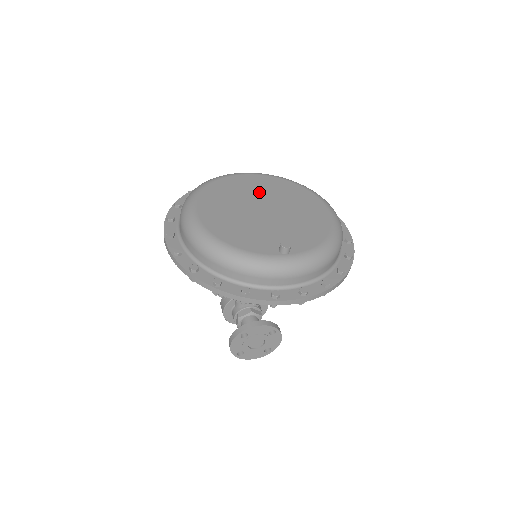
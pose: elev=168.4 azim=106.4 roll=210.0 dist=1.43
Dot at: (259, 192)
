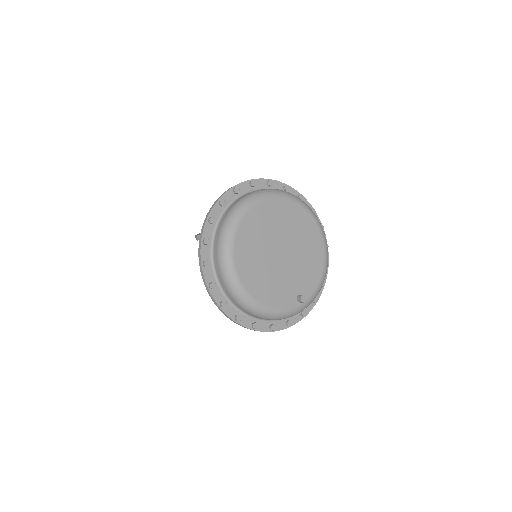
Dot at: (275, 228)
